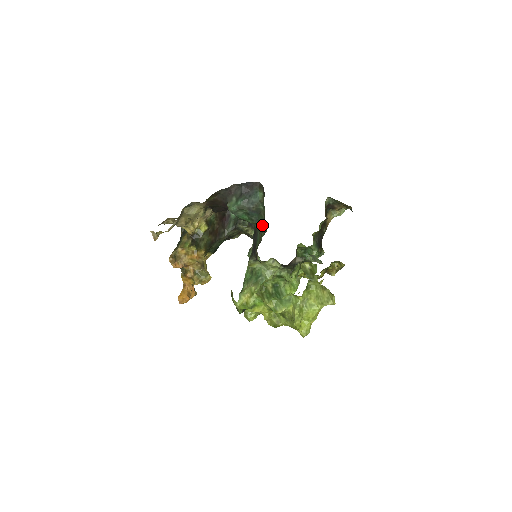
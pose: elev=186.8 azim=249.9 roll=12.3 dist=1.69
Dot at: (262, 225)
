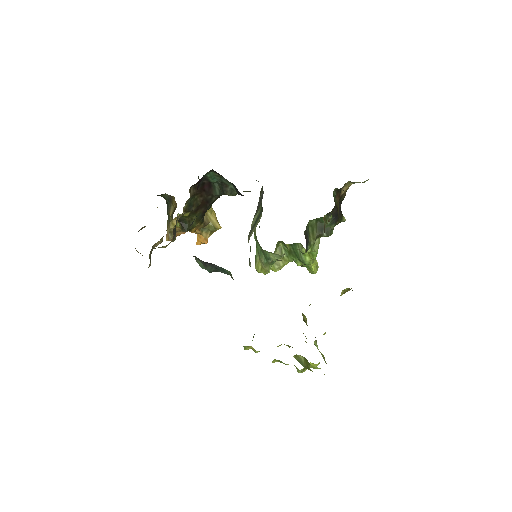
Dot at: occluded
